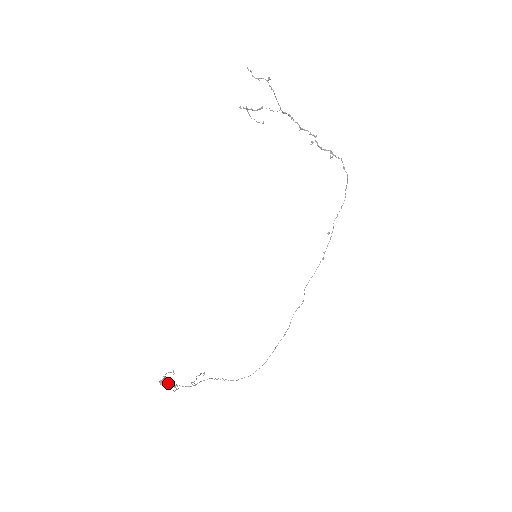
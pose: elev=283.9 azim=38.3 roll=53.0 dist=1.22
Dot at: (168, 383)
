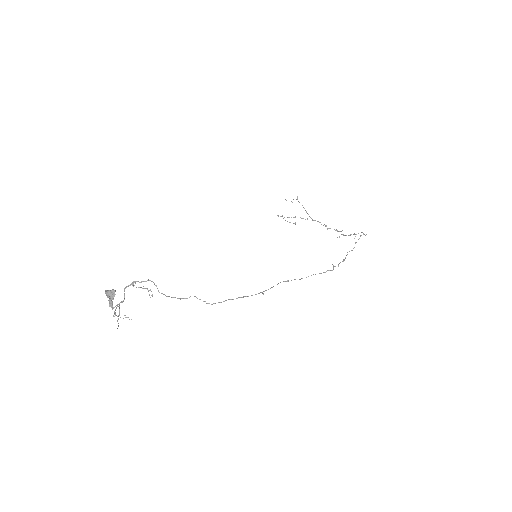
Dot at: occluded
